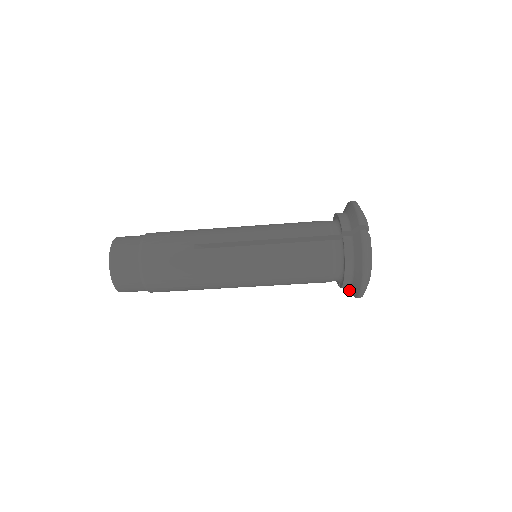
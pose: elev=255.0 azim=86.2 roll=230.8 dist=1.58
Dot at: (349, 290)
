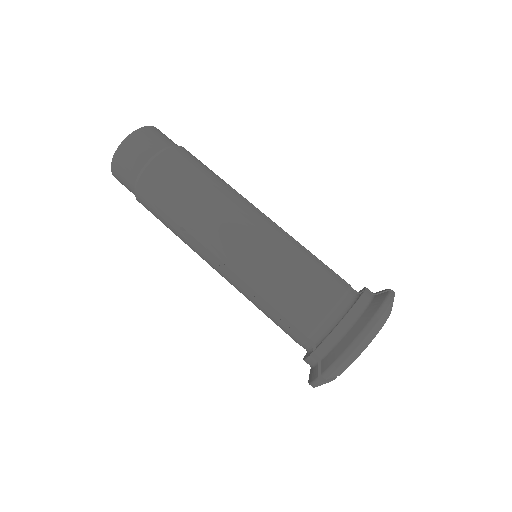
Dot at: (318, 368)
